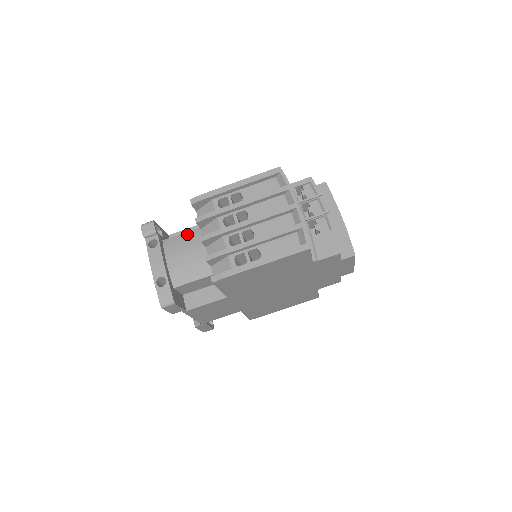
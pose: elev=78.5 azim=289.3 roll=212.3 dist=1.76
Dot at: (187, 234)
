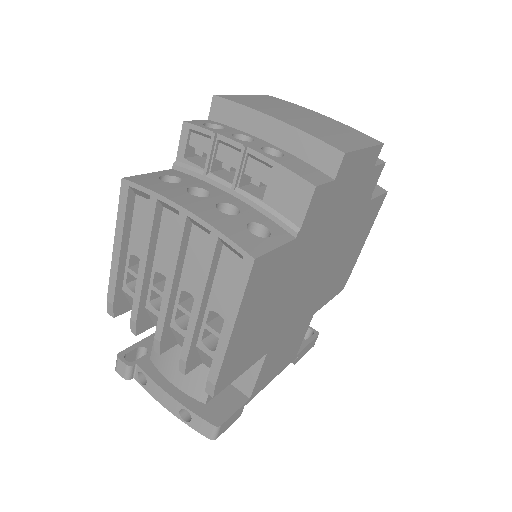
Dot at: occluded
